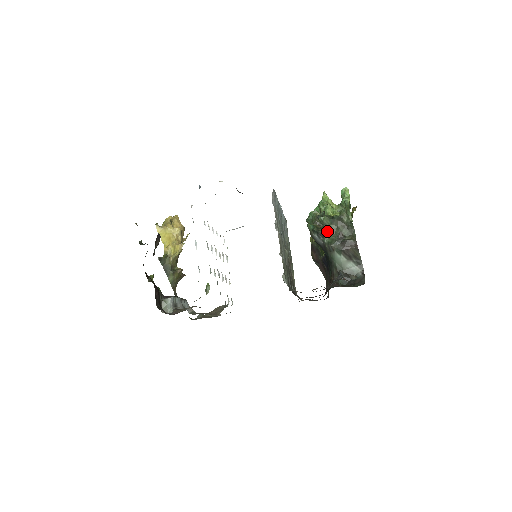
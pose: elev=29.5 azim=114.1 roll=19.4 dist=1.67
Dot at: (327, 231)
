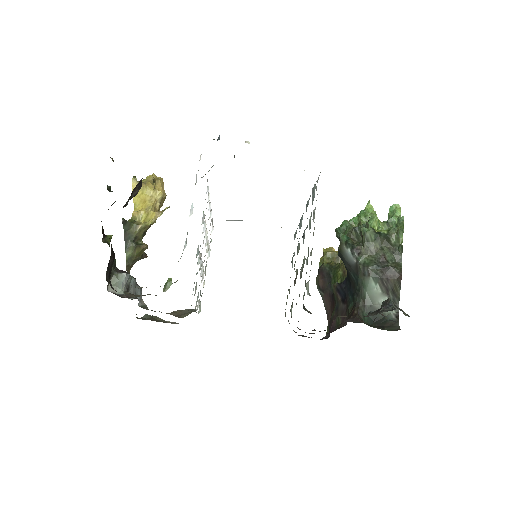
Dot at: (366, 248)
